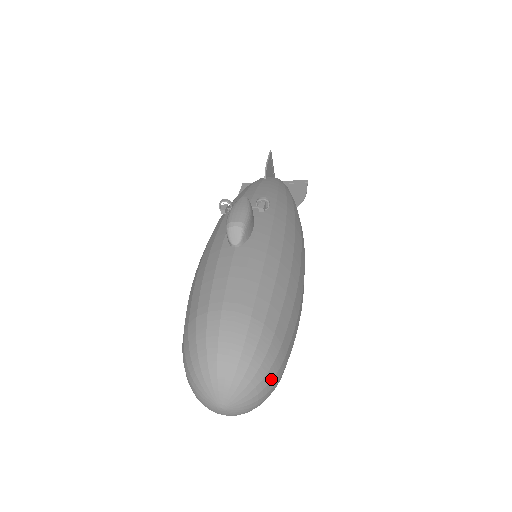
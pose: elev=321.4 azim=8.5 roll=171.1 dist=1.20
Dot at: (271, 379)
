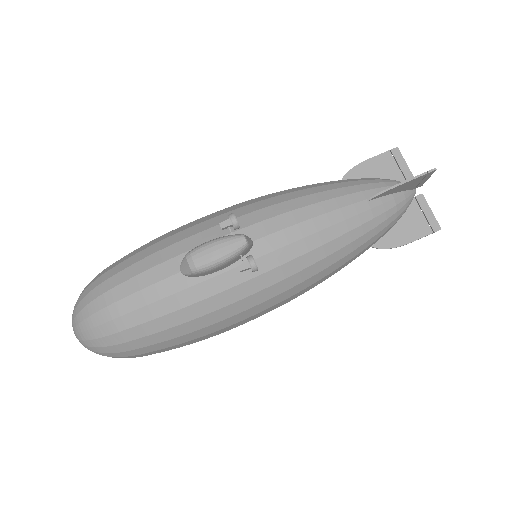
Dot at: (116, 357)
